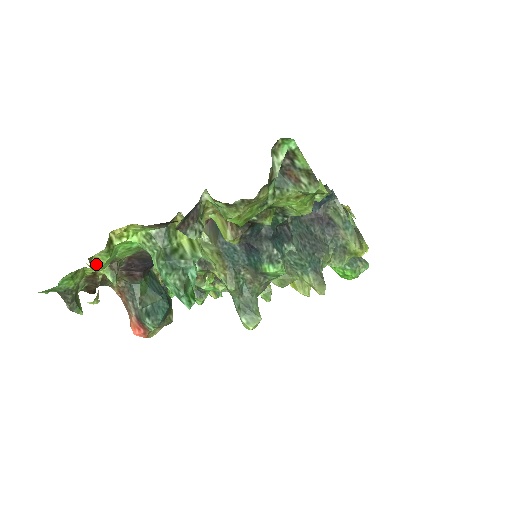
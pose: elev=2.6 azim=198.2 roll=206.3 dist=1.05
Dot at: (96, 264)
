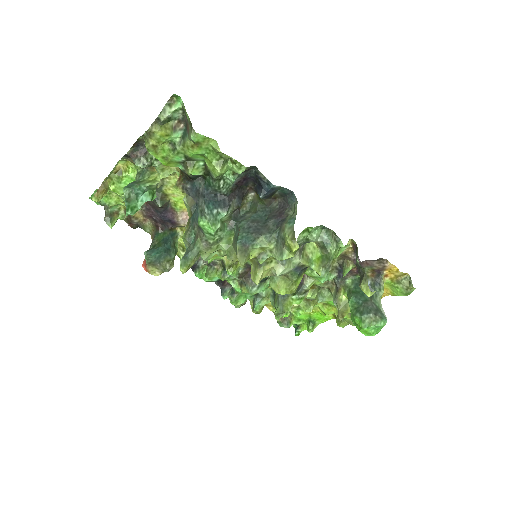
Dot at: (114, 187)
